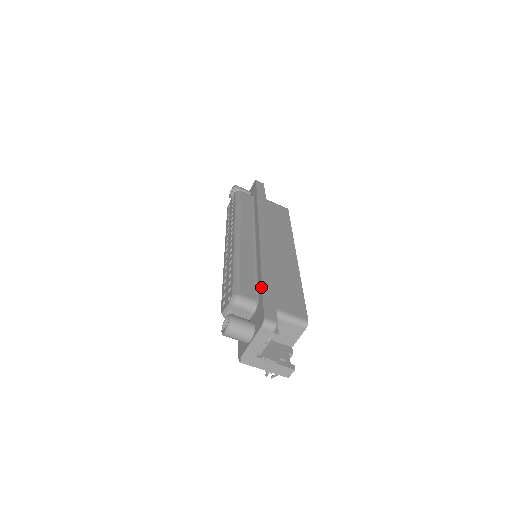
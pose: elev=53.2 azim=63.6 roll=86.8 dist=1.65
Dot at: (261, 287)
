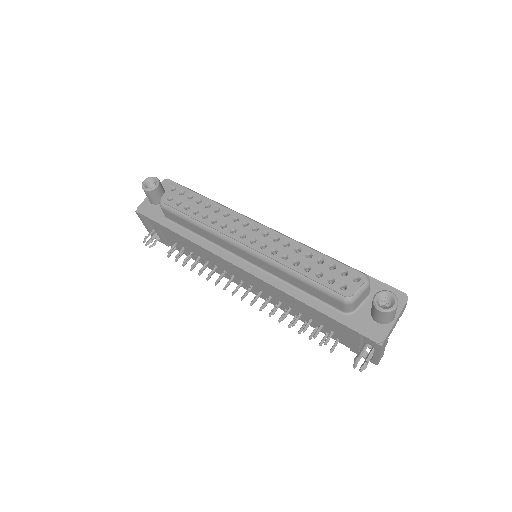
Dot at: occluded
